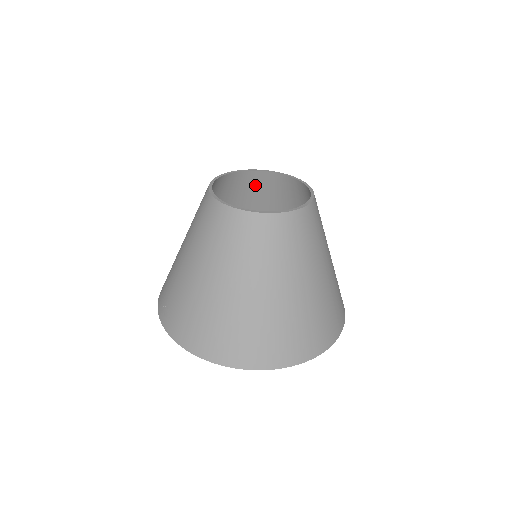
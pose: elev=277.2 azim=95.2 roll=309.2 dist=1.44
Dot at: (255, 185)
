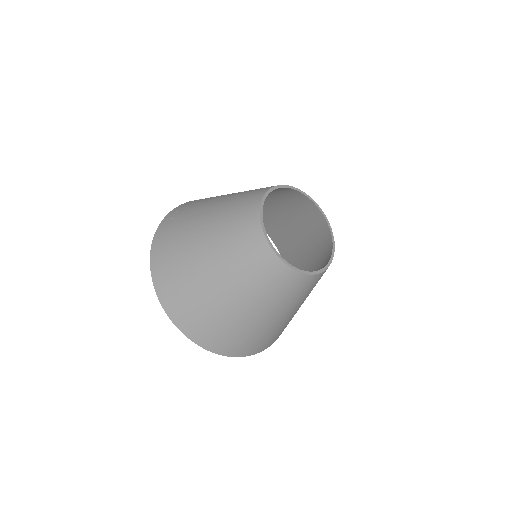
Dot at: (302, 204)
